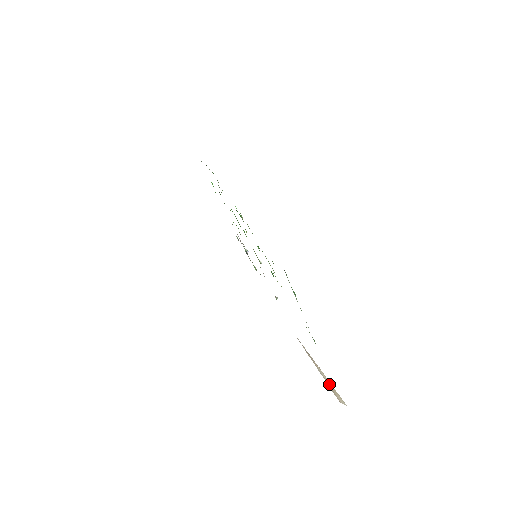
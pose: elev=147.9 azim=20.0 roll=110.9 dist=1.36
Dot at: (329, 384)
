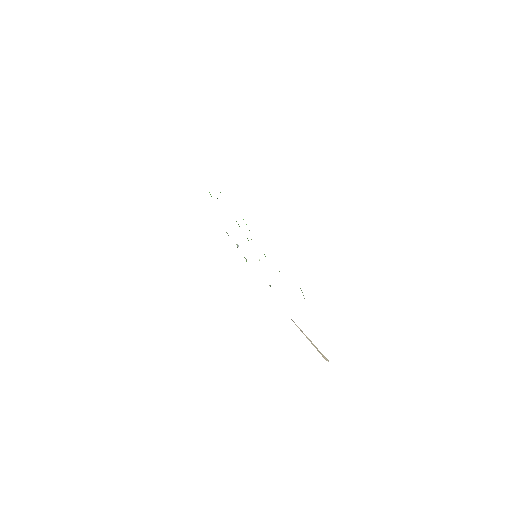
Dot at: (316, 348)
